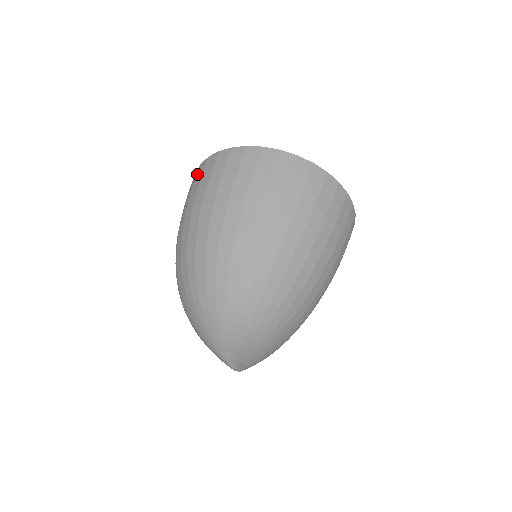
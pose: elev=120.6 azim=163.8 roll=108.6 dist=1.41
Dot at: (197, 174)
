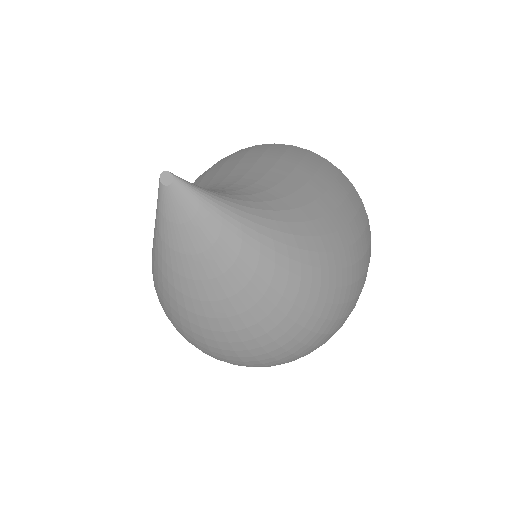
Dot at: occluded
